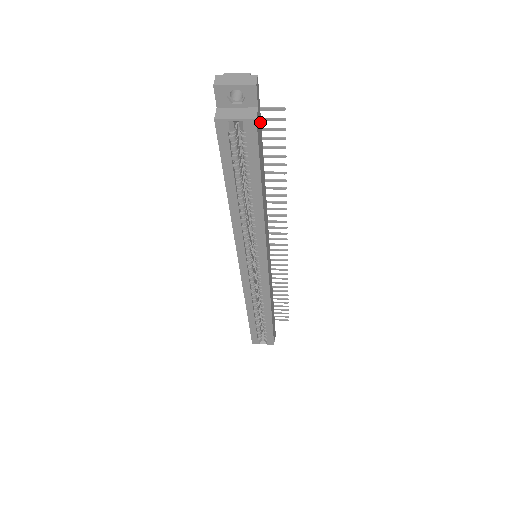
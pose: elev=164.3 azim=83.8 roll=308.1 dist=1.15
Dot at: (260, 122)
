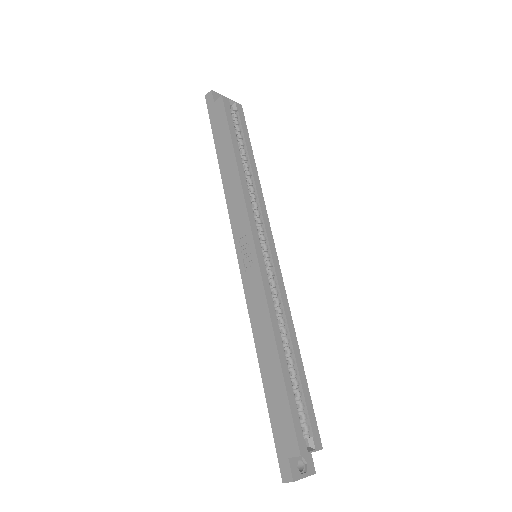
Dot at: occluded
